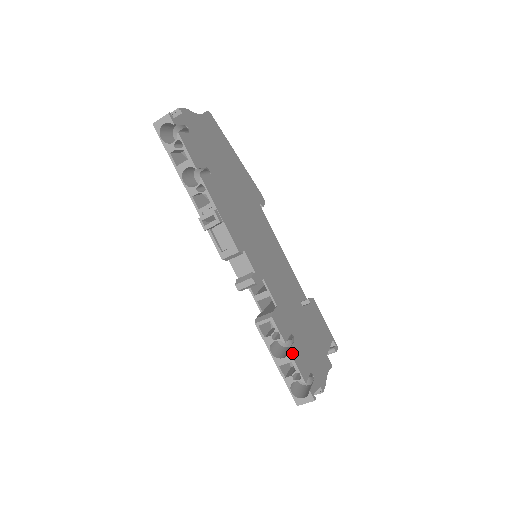
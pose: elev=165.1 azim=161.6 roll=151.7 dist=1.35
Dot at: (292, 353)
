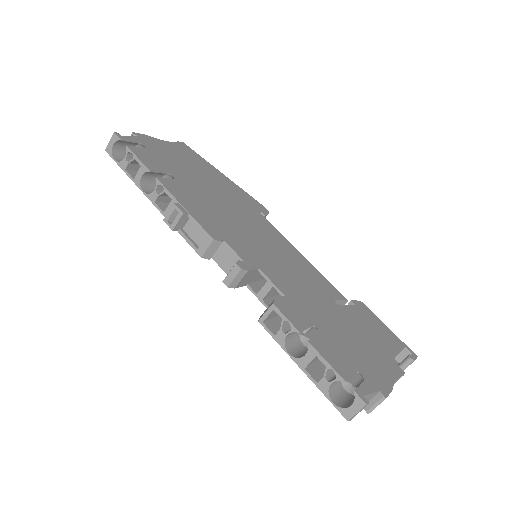
Dot at: (314, 345)
